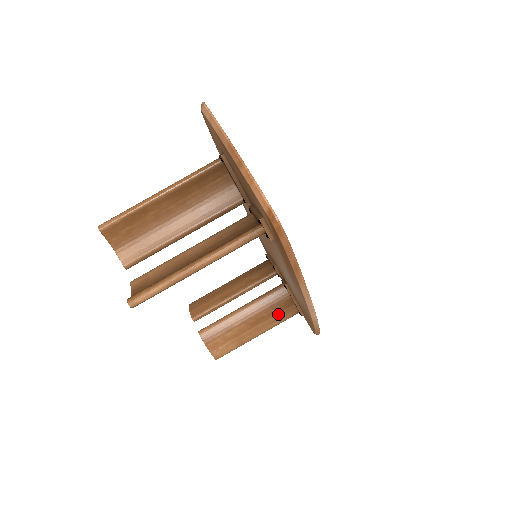
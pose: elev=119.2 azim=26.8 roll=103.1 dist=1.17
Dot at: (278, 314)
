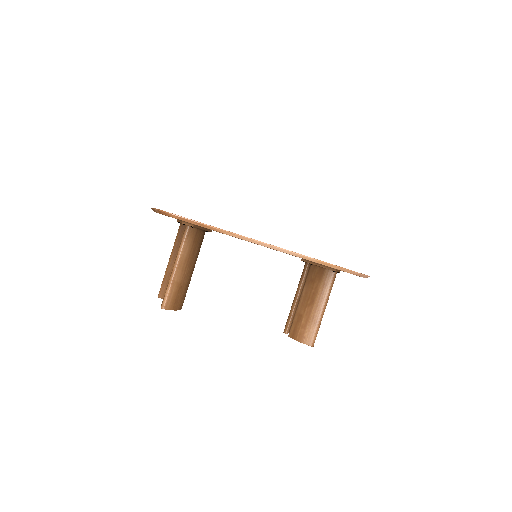
Dot at: (321, 284)
